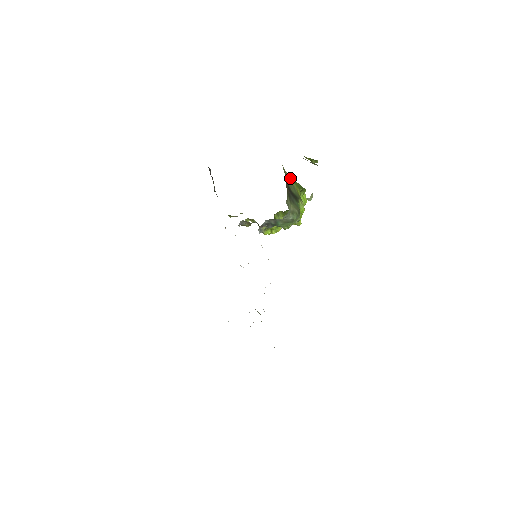
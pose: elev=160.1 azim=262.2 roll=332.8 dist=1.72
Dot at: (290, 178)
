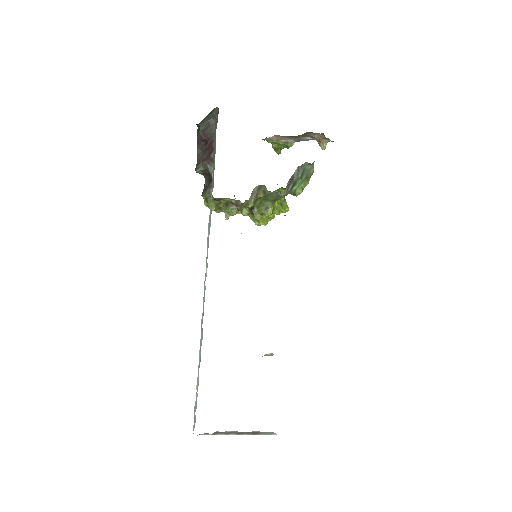
Dot at: occluded
